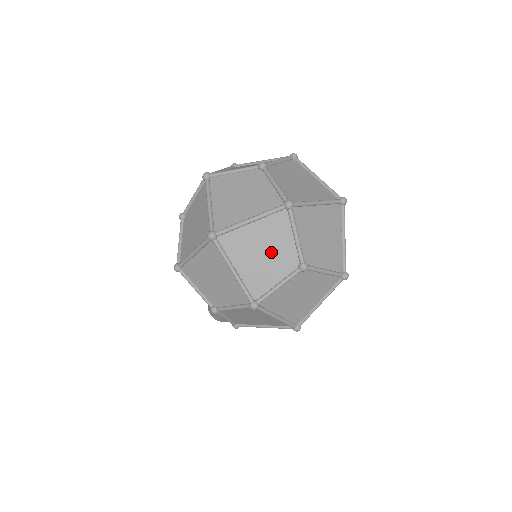
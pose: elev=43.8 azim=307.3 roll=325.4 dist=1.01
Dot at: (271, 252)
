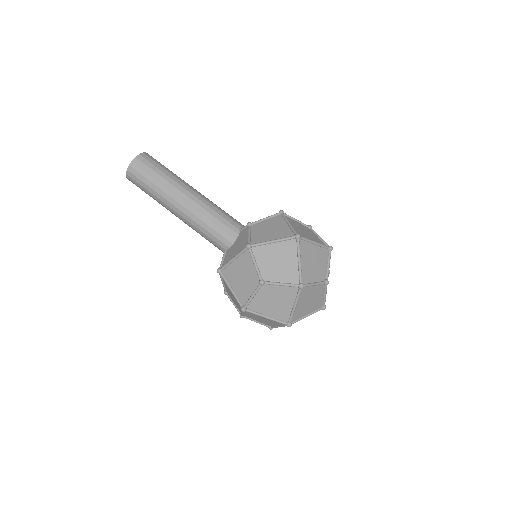
Dot at: occluded
